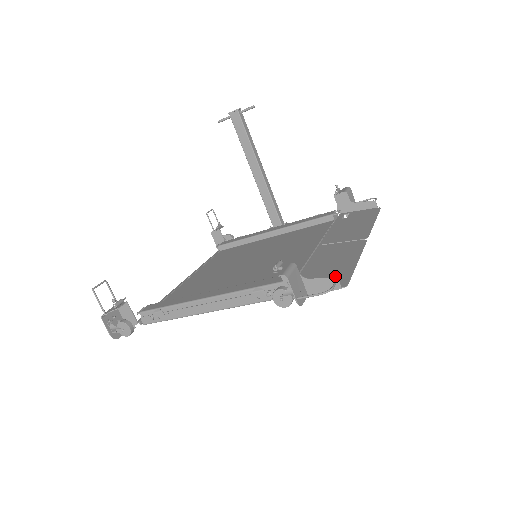
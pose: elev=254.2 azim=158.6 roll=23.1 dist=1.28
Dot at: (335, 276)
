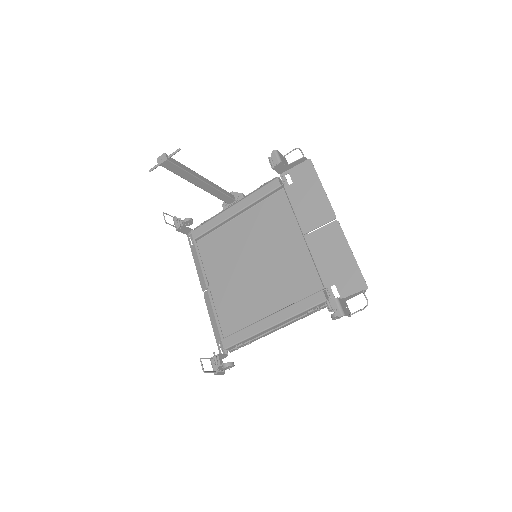
Dot at: (351, 278)
